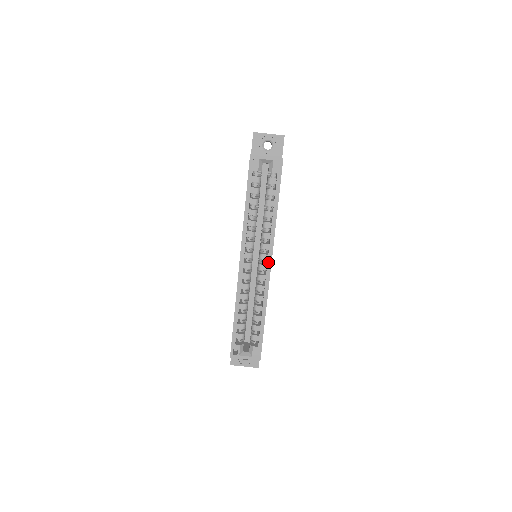
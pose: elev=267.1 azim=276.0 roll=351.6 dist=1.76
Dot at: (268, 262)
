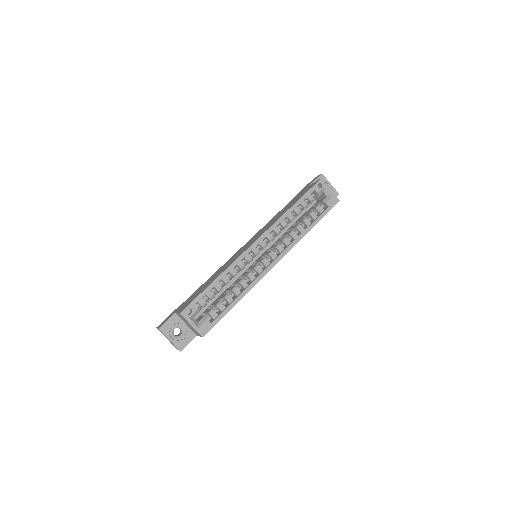
Dot at: (275, 261)
